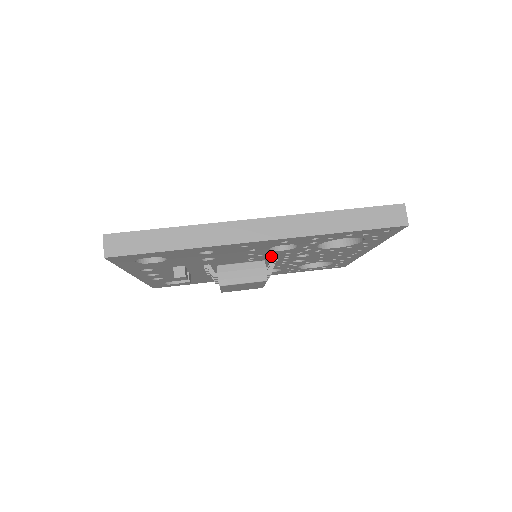
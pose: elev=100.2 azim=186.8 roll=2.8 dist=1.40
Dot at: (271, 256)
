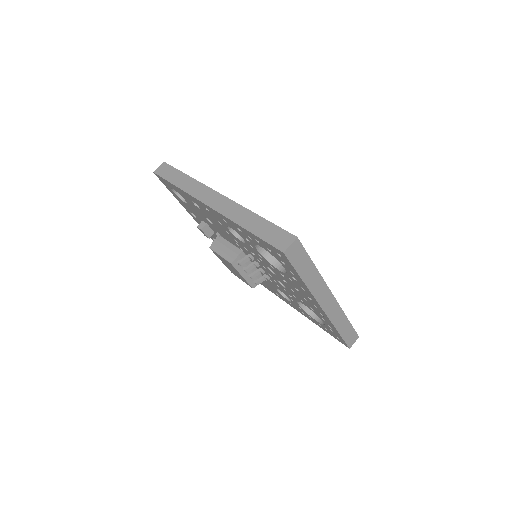
Dot at: (247, 250)
